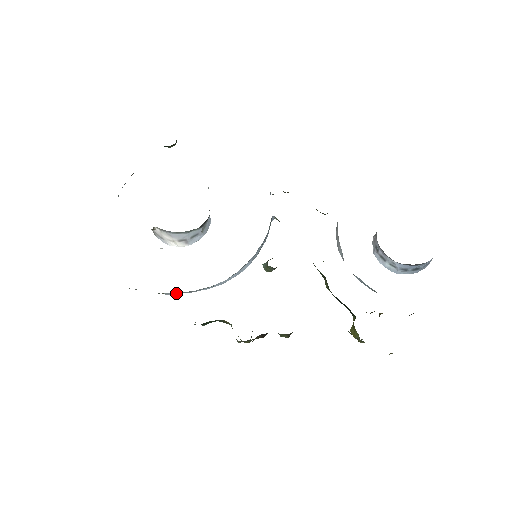
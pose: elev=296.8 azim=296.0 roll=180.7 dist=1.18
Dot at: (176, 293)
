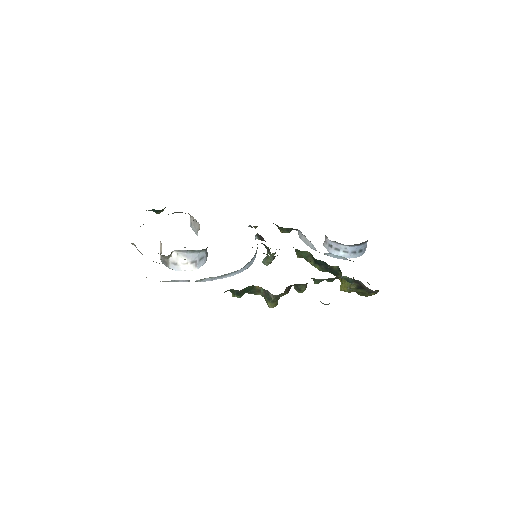
Dot at: (212, 278)
